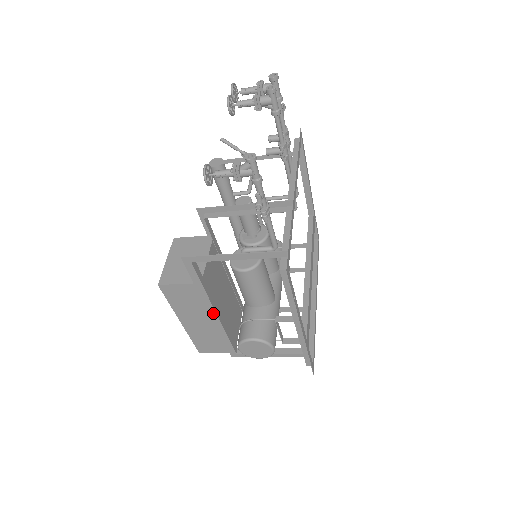
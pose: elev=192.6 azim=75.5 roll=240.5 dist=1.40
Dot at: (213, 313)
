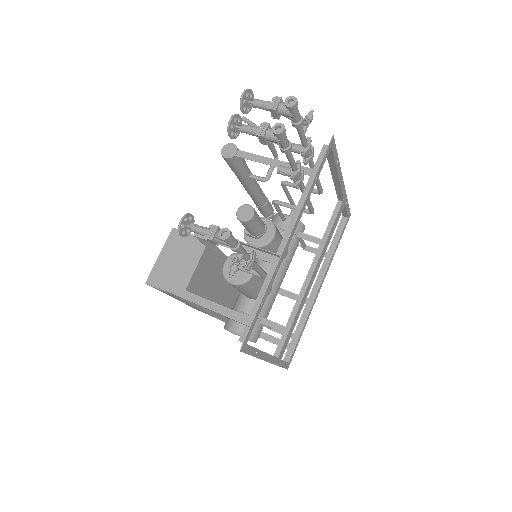
Dot at: (199, 308)
